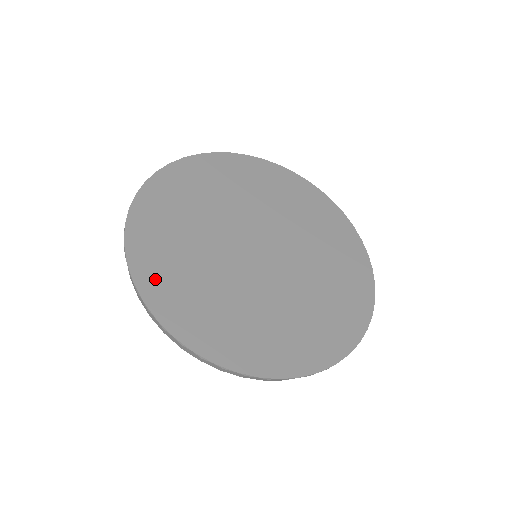
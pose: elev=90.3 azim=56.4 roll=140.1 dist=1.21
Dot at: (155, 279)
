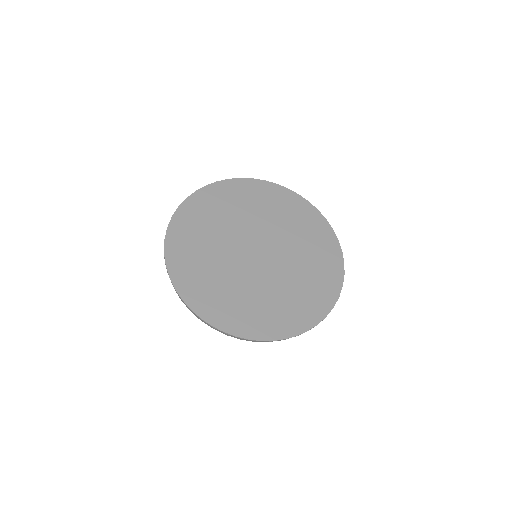
Dot at: (190, 287)
